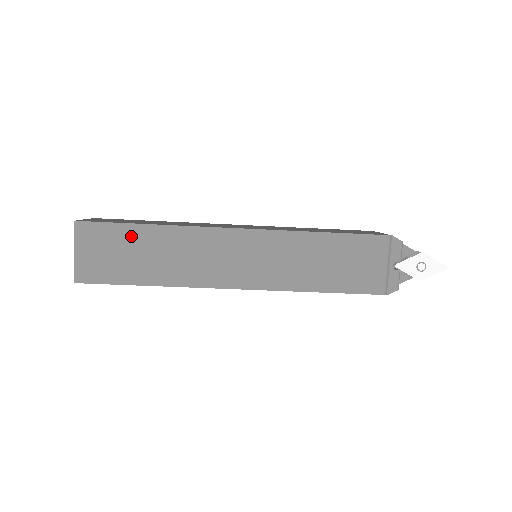
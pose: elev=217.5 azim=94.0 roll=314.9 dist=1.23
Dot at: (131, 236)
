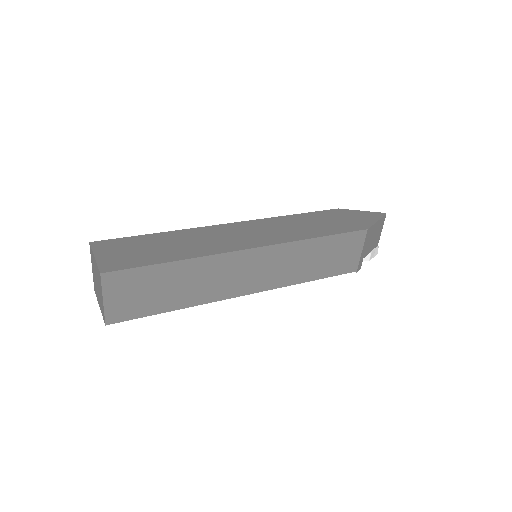
Dot at: occluded
